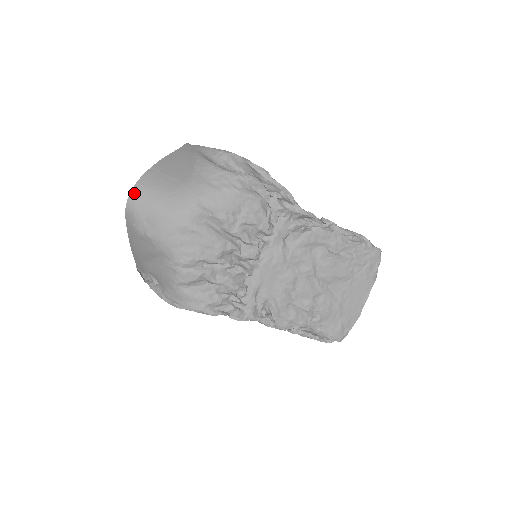
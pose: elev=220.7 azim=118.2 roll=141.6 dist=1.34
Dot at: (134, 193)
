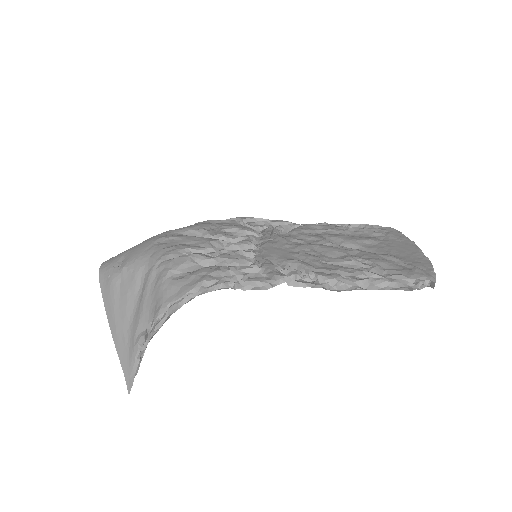
Dot at: (107, 260)
